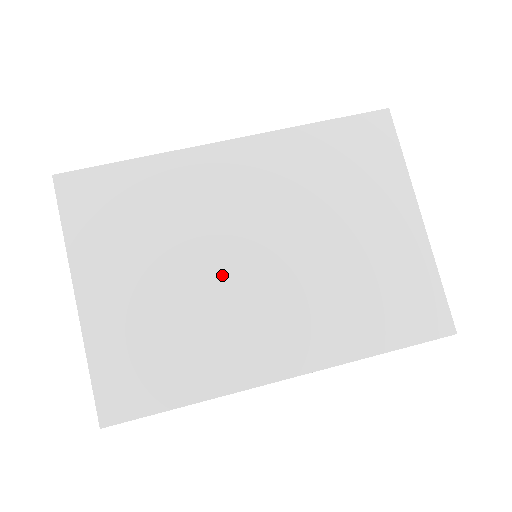
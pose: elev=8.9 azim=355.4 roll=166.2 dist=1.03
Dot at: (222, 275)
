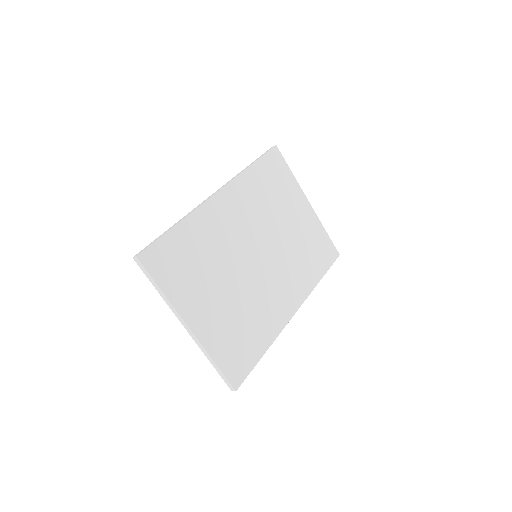
Dot at: (249, 275)
